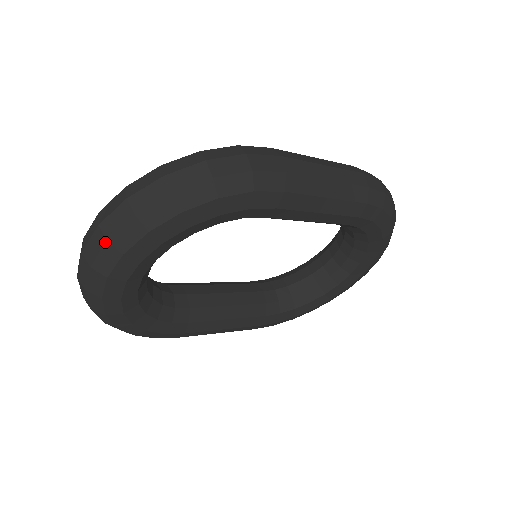
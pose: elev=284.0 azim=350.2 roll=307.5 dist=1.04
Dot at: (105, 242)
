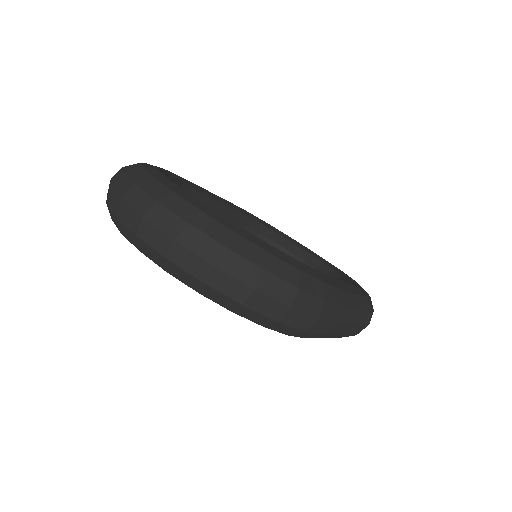
Dot at: (164, 256)
